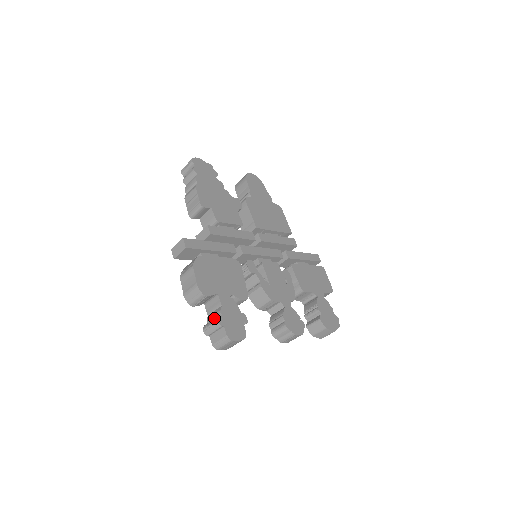
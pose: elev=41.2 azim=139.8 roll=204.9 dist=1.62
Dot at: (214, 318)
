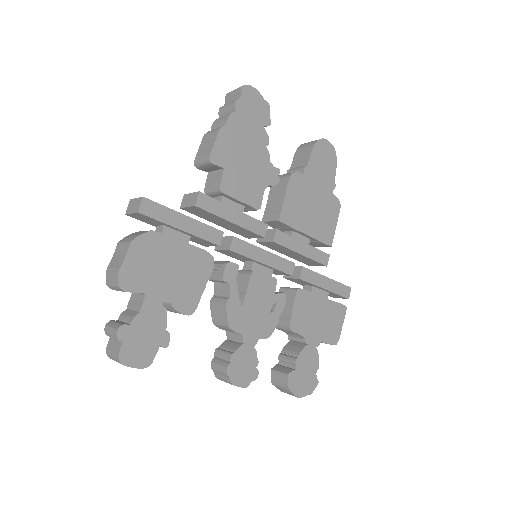
Dot at: (120, 323)
